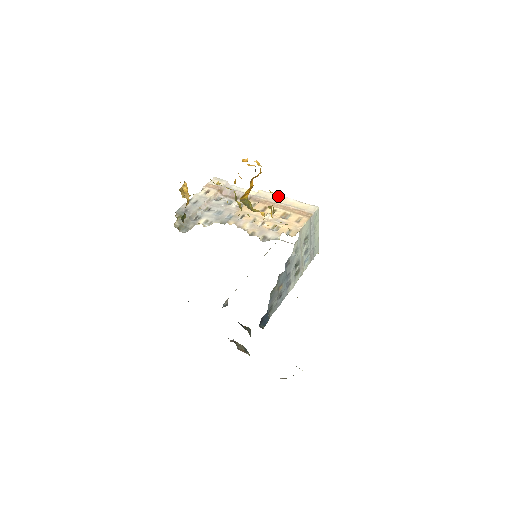
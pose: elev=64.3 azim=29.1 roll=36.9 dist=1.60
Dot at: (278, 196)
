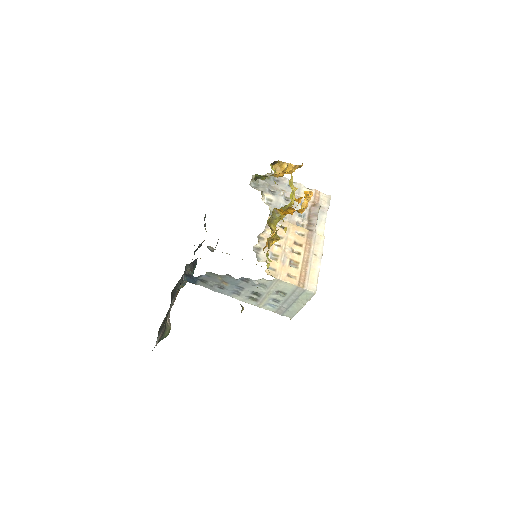
Dot at: (320, 254)
